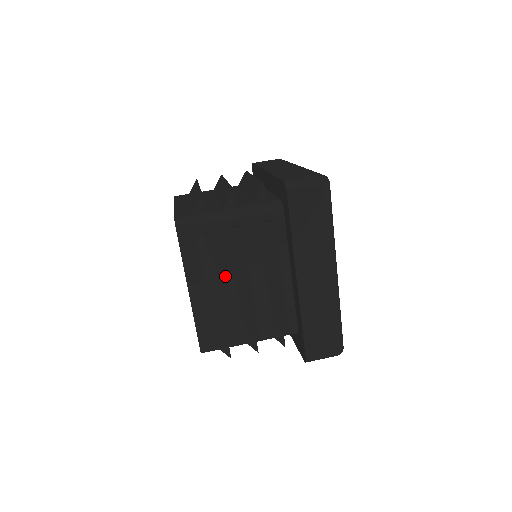
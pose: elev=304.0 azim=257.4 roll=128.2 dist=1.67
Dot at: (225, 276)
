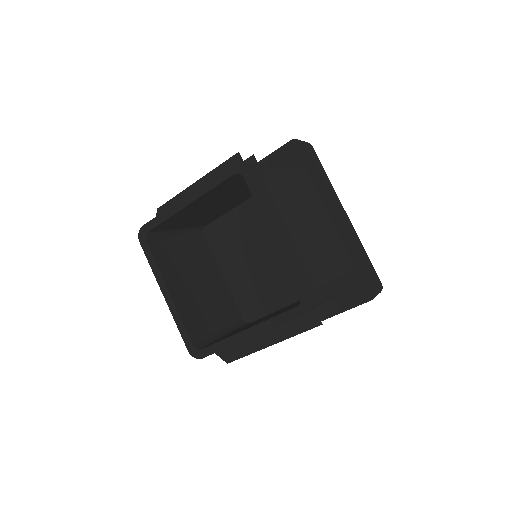
Dot at: occluded
